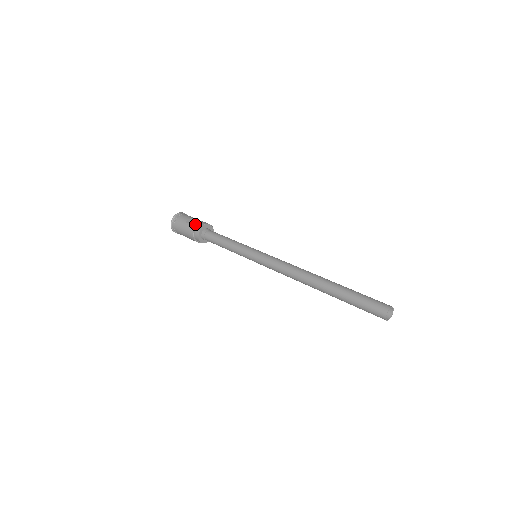
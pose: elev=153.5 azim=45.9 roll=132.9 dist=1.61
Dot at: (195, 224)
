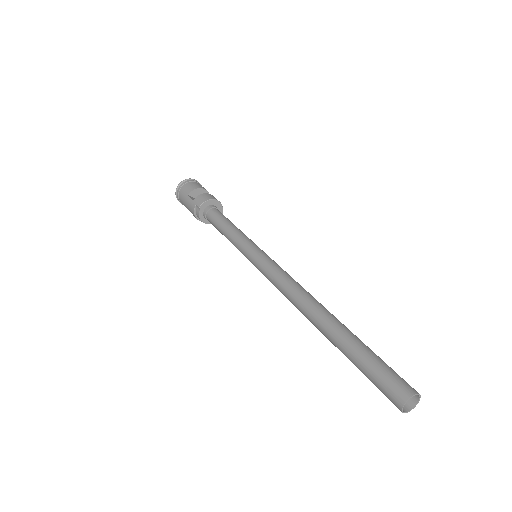
Dot at: (196, 199)
